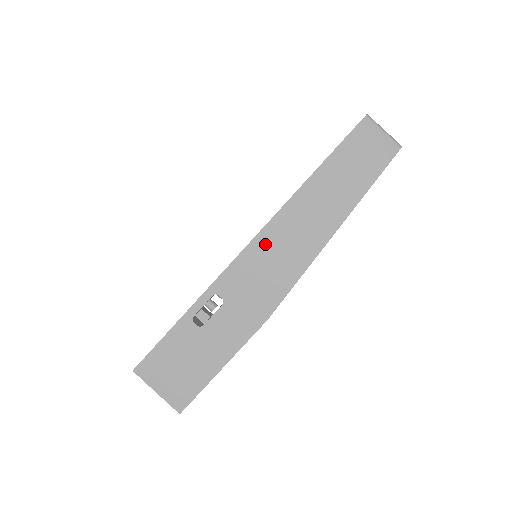
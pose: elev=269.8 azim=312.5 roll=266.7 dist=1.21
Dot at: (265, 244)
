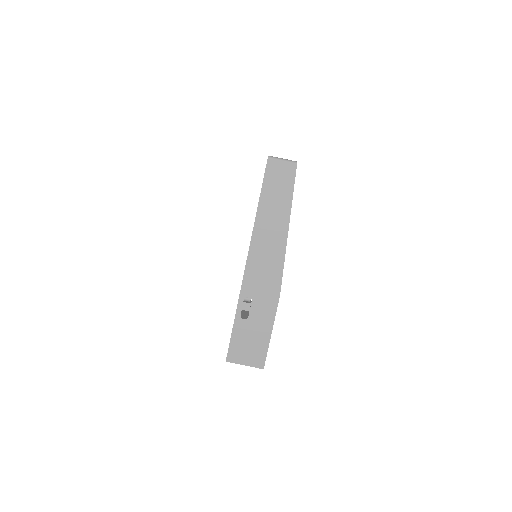
Dot at: (255, 257)
